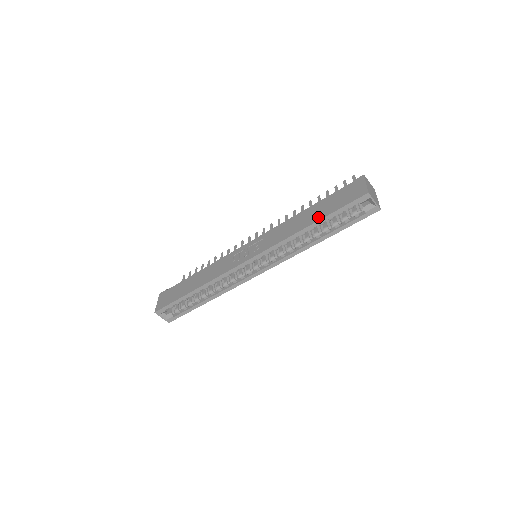
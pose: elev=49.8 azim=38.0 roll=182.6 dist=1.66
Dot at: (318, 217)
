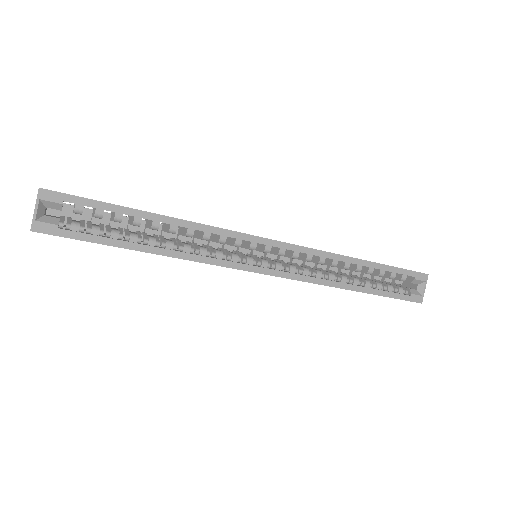
Dot at: occluded
